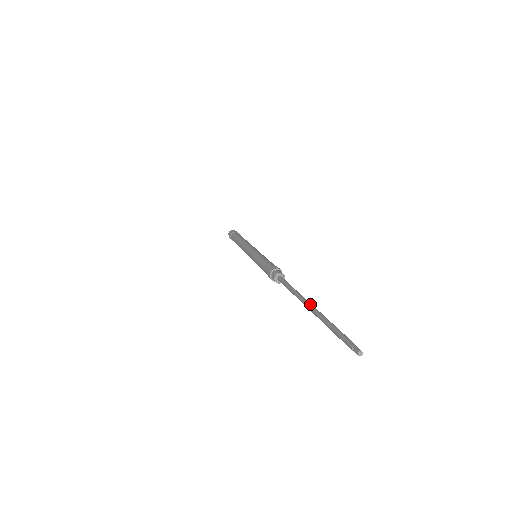
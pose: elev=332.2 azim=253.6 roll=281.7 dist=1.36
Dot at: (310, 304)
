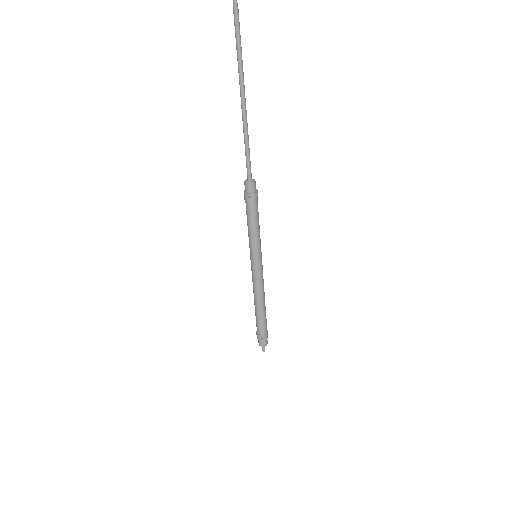
Dot at: (243, 99)
